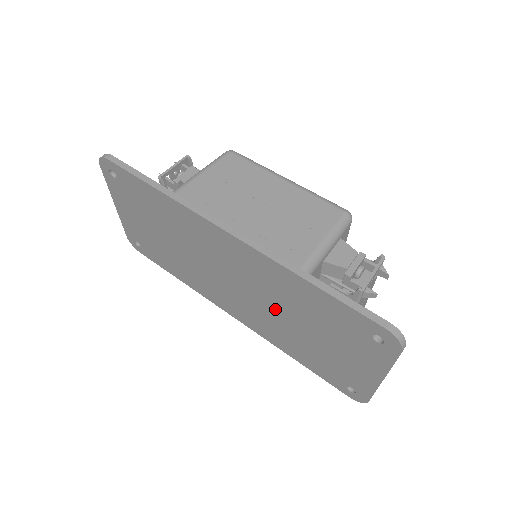
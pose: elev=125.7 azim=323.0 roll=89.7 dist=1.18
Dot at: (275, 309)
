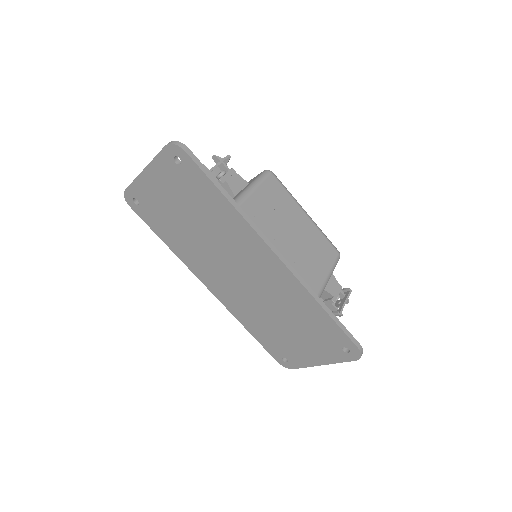
Dot at: (268, 305)
